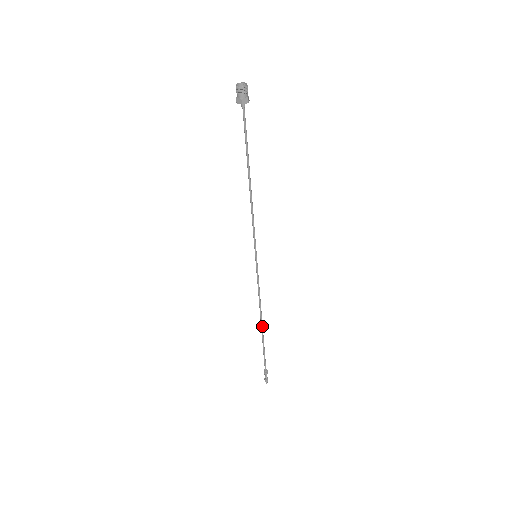
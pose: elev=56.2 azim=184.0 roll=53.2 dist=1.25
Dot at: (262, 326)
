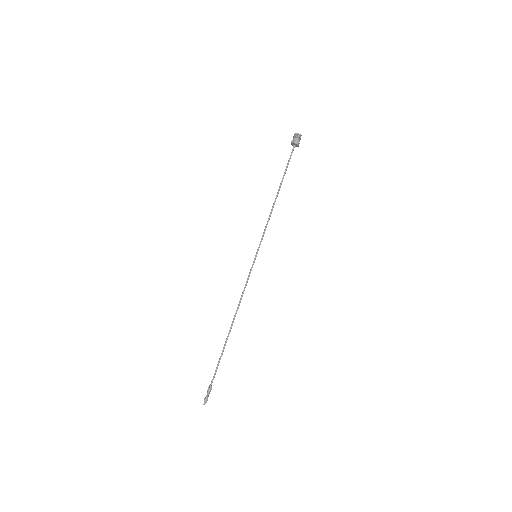
Dot at: occluded
